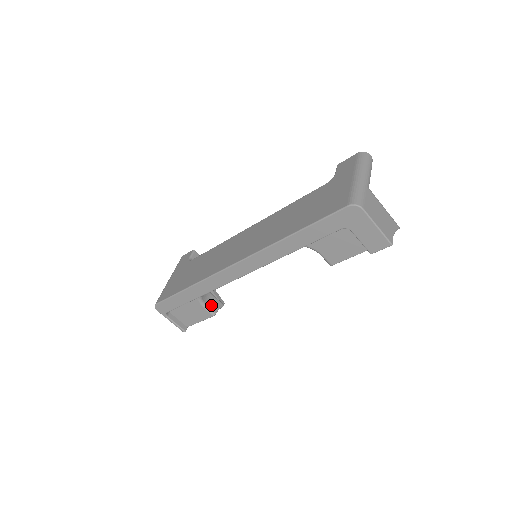
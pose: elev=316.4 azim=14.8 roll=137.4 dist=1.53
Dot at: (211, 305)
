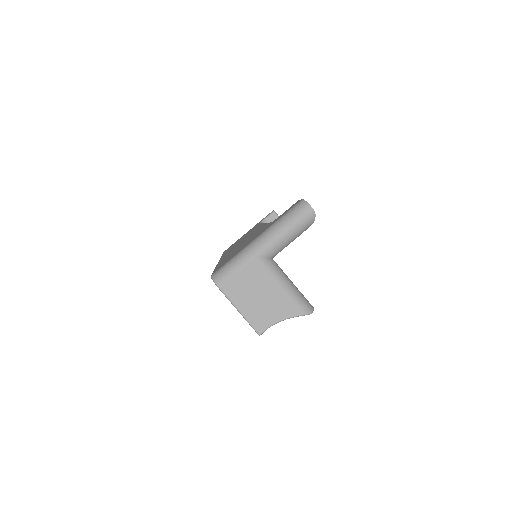
Dot at: occluded
